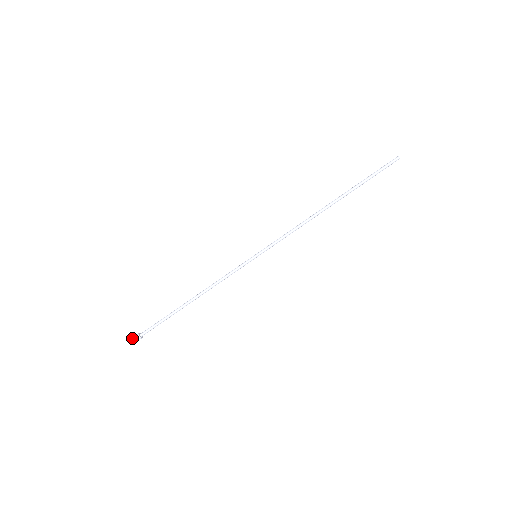
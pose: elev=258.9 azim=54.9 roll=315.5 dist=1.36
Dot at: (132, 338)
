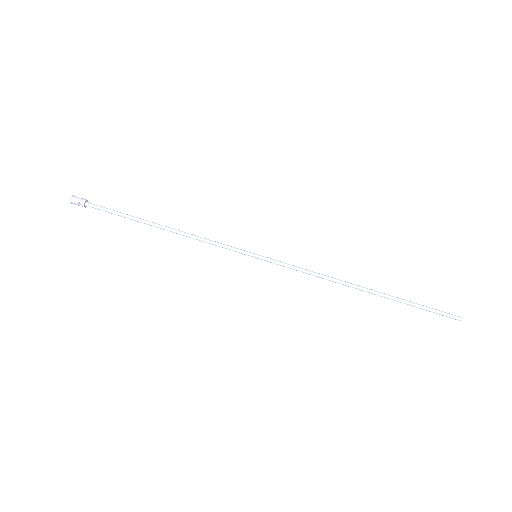
Dot at: (77, 197)
